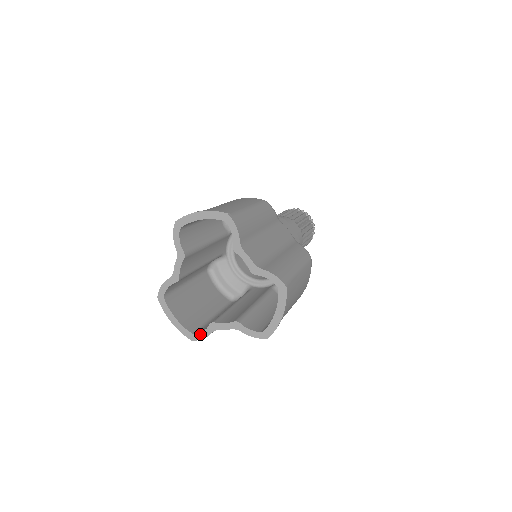
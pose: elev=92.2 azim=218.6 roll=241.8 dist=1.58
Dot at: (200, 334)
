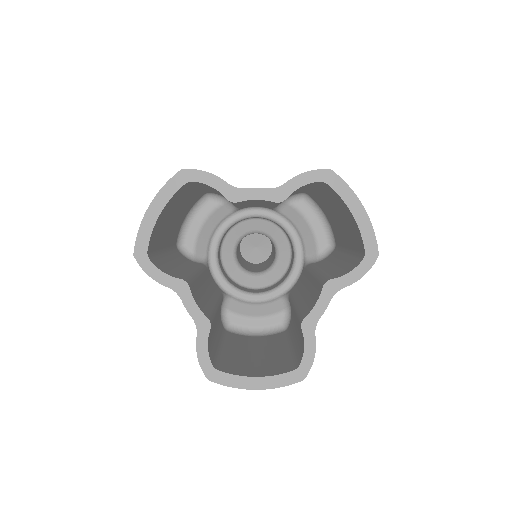
Dot at: (304, 357)
